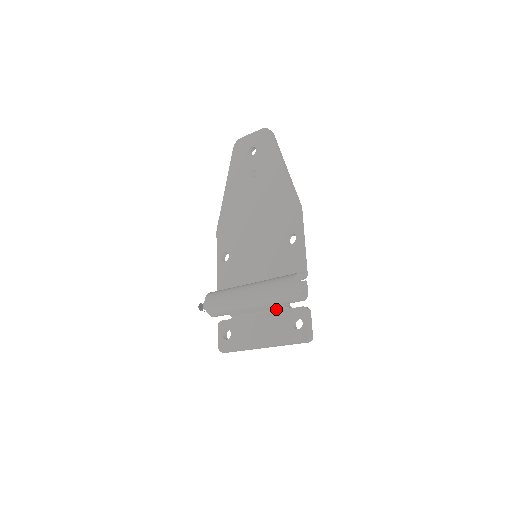
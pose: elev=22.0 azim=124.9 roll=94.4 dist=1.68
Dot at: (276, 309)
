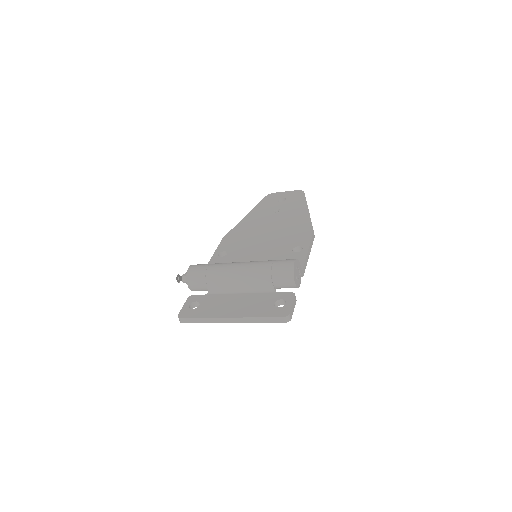
Dot at: (261, 291)
